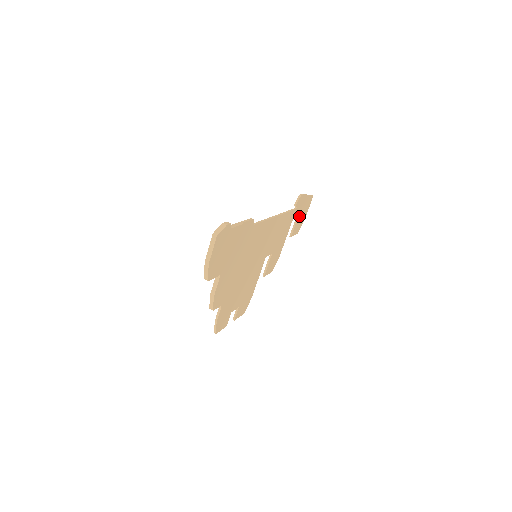
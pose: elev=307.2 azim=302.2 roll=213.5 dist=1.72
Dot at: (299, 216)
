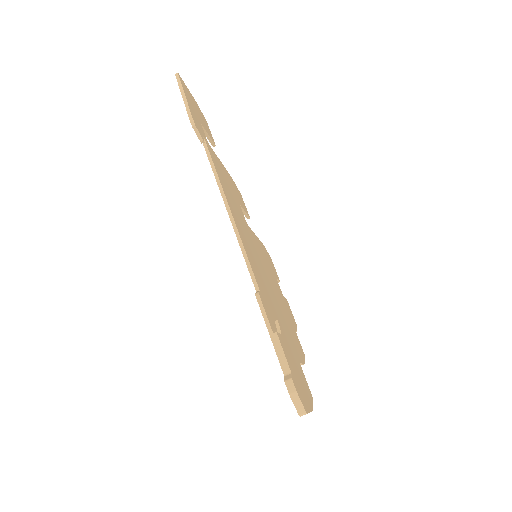
Dot at: (201, 123)
